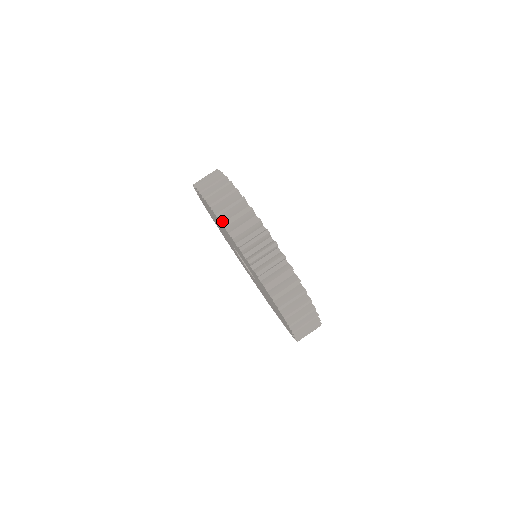
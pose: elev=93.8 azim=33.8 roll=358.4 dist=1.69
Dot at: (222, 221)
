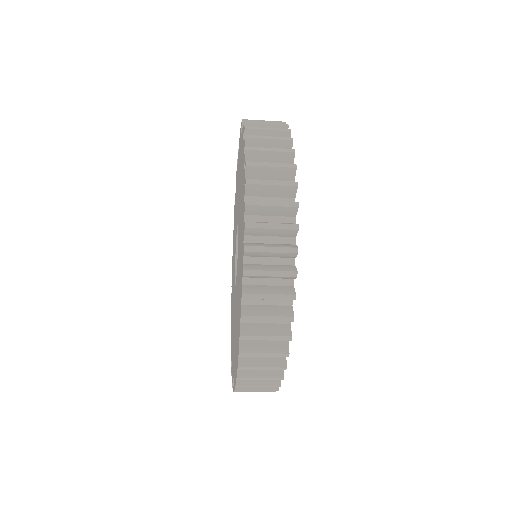
Dot at: occluded
